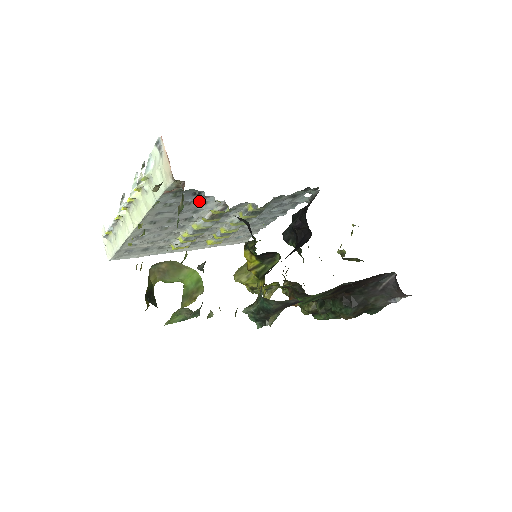
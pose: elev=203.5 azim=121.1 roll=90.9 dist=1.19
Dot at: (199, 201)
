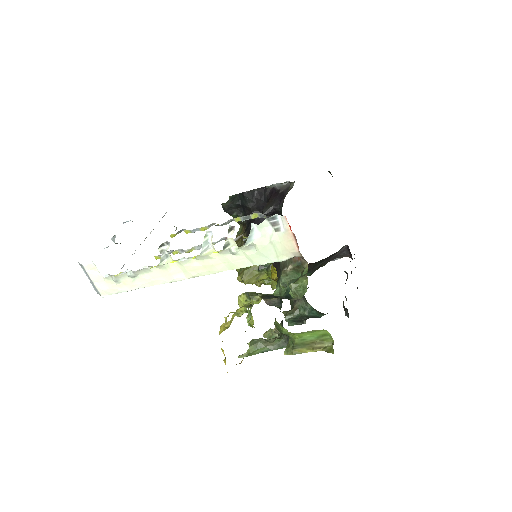
Dot at: occluded
